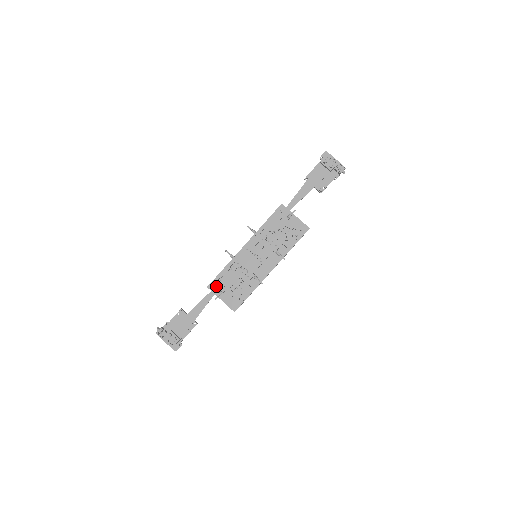
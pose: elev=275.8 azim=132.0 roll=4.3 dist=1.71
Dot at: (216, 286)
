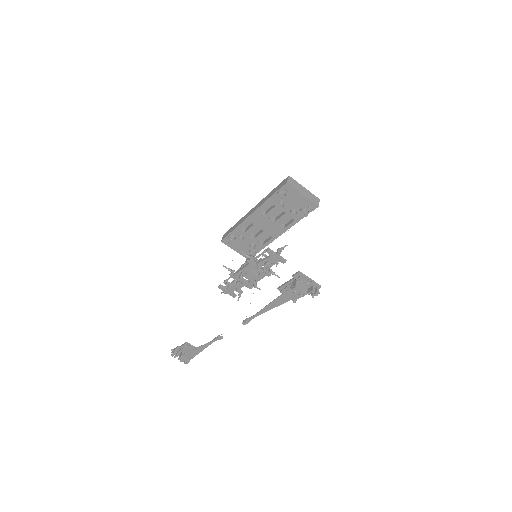
Dot at: (209, 342)
